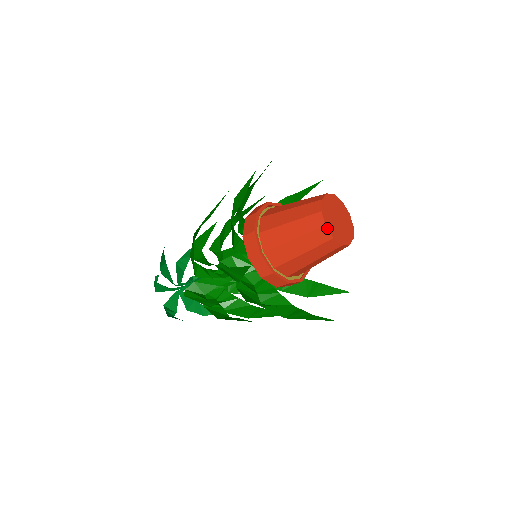
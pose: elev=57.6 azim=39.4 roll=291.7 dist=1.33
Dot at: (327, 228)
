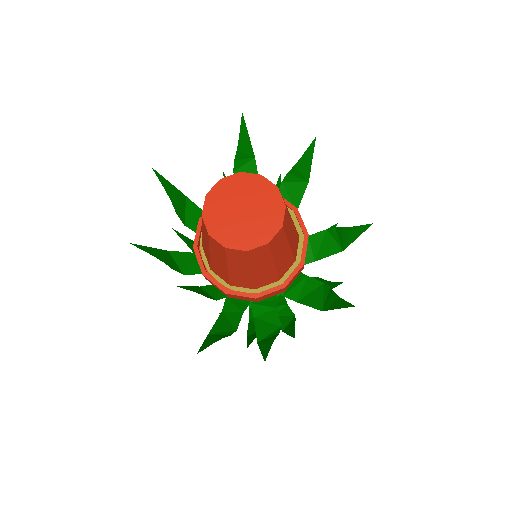
Dot at: (229, 248)
